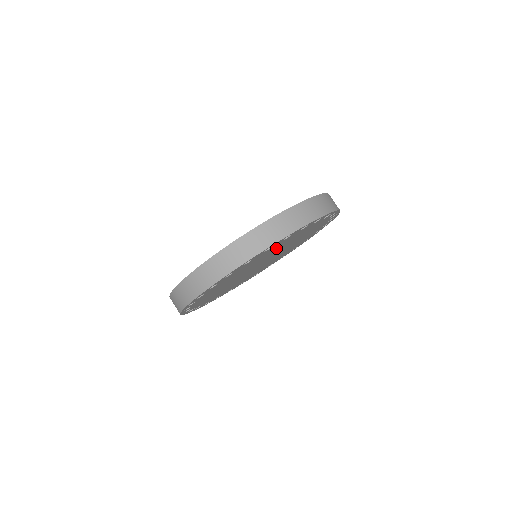
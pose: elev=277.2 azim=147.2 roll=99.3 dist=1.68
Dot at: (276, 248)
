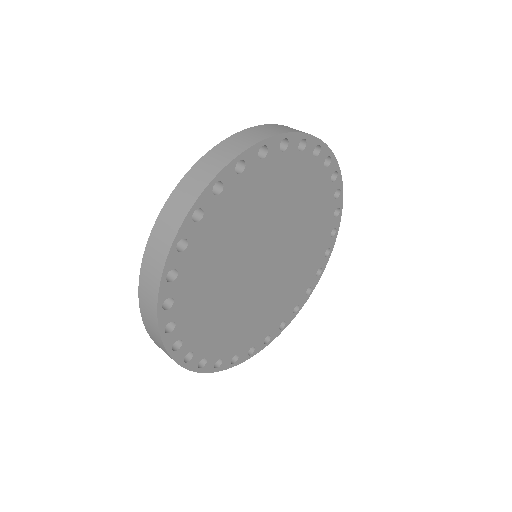
Dot at: (237, 219)
